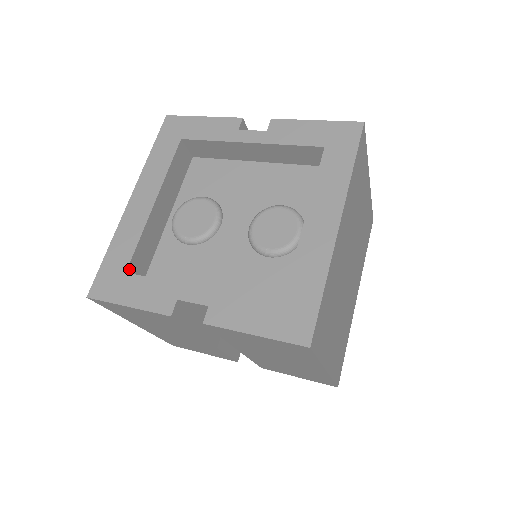
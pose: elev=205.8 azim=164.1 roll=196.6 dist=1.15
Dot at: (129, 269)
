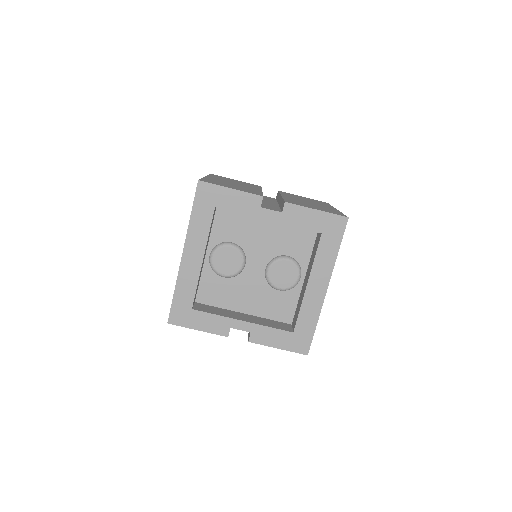
Dot at: occluded
